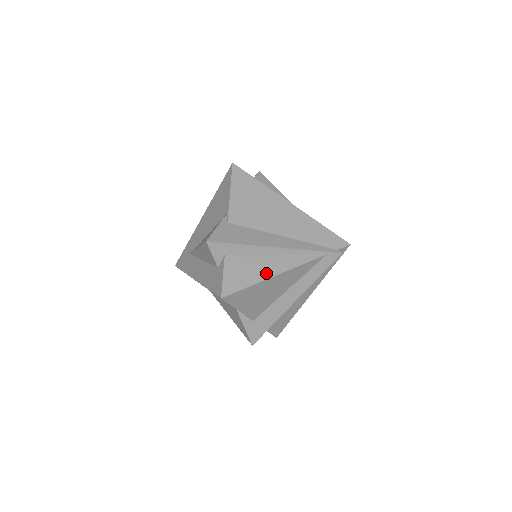
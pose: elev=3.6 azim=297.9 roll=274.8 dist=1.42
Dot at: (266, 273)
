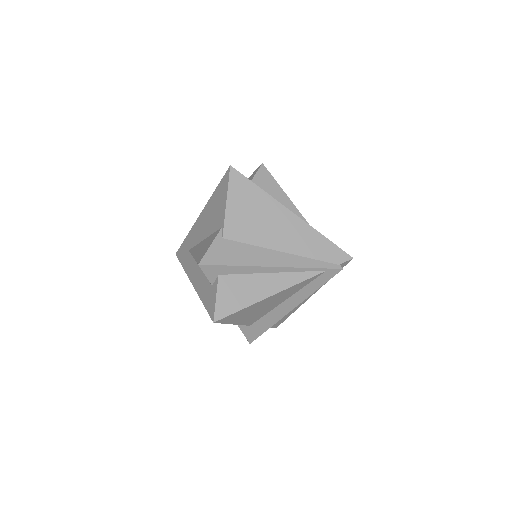
Dot at: (261, 294)
